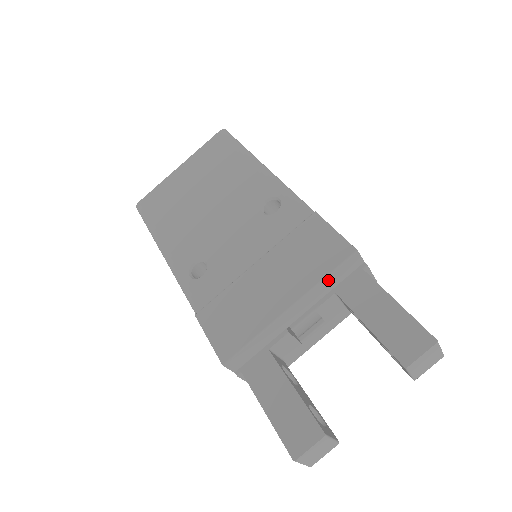
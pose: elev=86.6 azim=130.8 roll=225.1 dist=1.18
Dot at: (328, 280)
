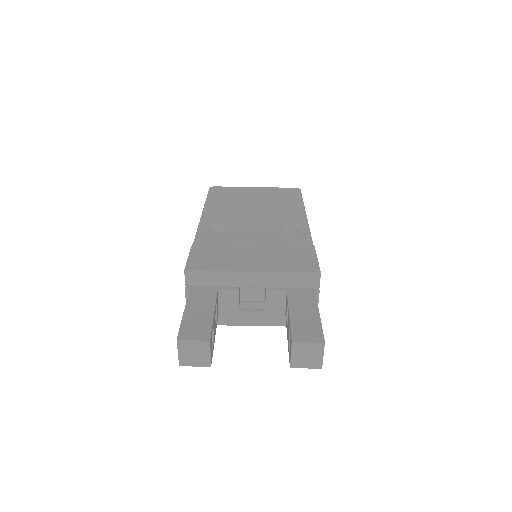
Dot at: (289, 276)
